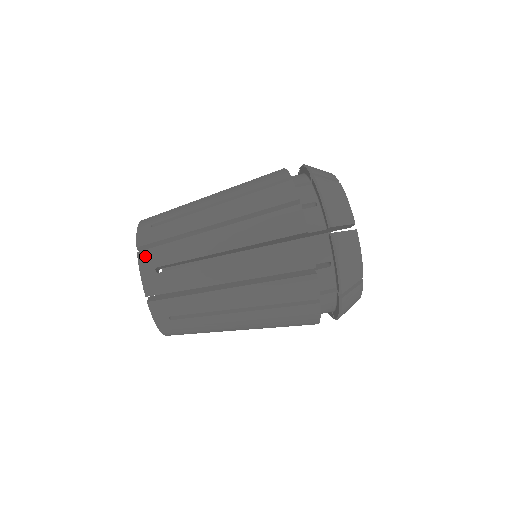
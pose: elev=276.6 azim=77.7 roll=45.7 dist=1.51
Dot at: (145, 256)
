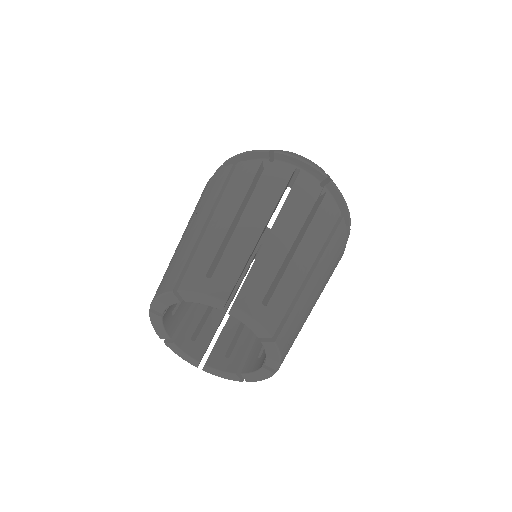
Dot at: (187, 283)
